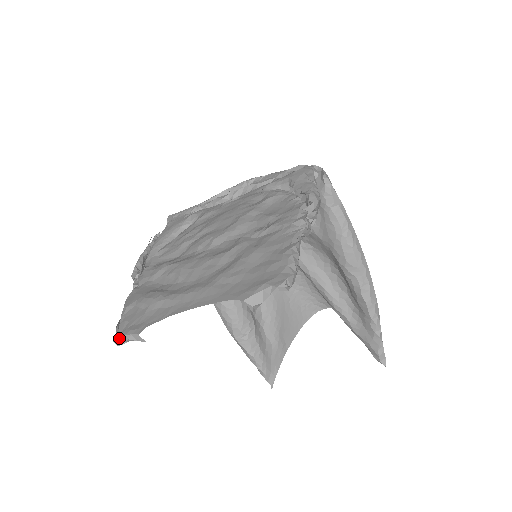
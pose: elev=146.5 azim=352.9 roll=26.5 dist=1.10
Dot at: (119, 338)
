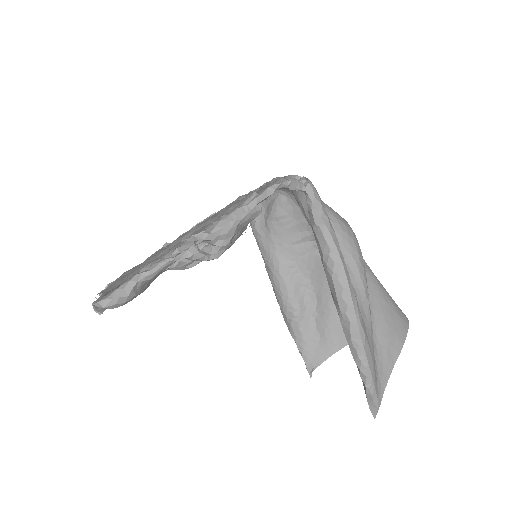
Dot at: (100, 294)
